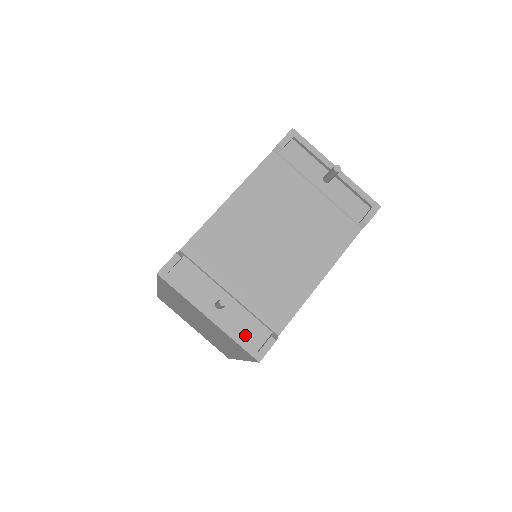
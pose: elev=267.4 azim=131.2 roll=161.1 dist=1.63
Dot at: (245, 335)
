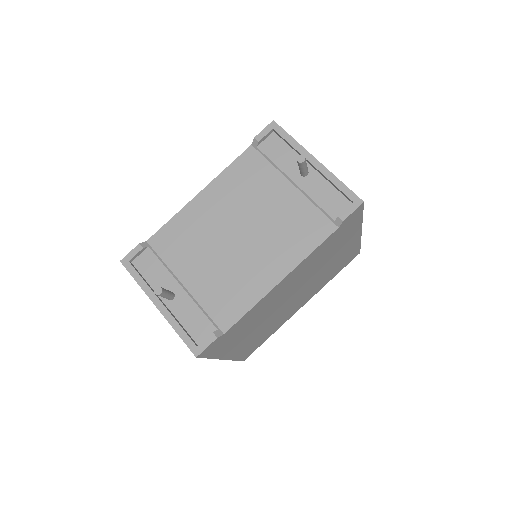
Dot at: (190, 328)
